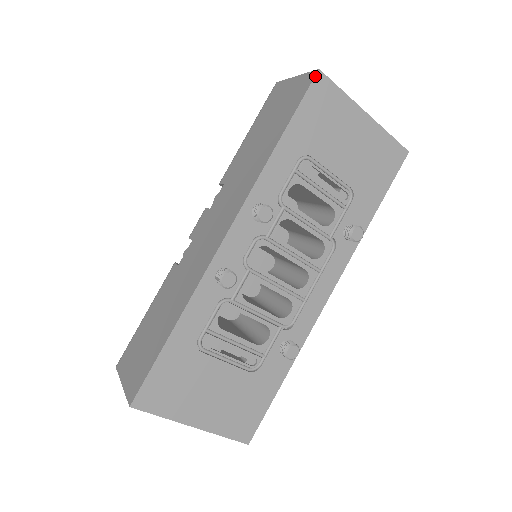
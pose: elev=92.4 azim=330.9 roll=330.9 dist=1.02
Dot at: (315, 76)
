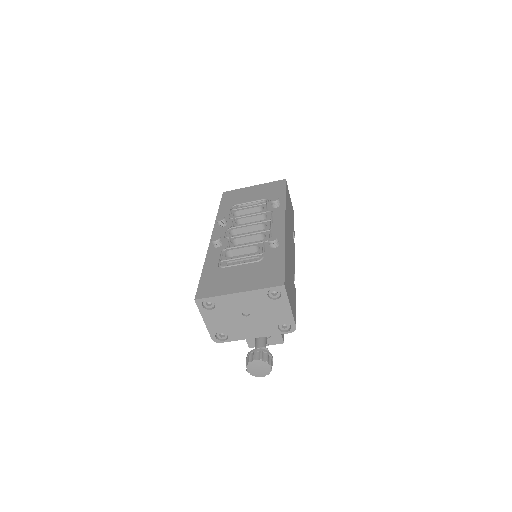
Dot at: (223, 194)
